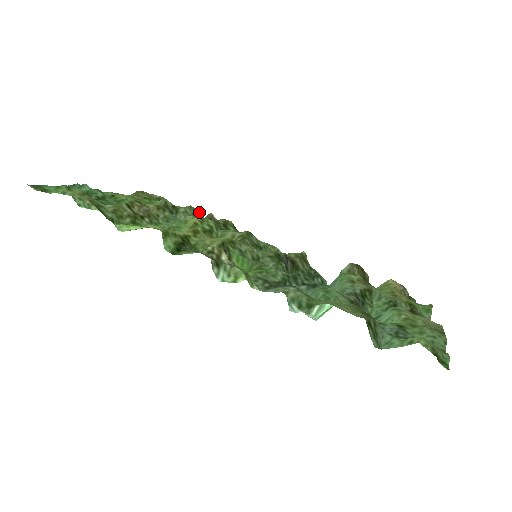
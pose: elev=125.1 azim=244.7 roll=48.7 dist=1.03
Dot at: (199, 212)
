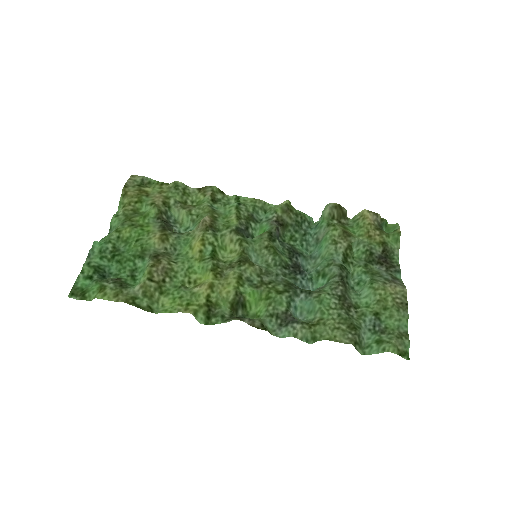
Dot at: (183, 183)
